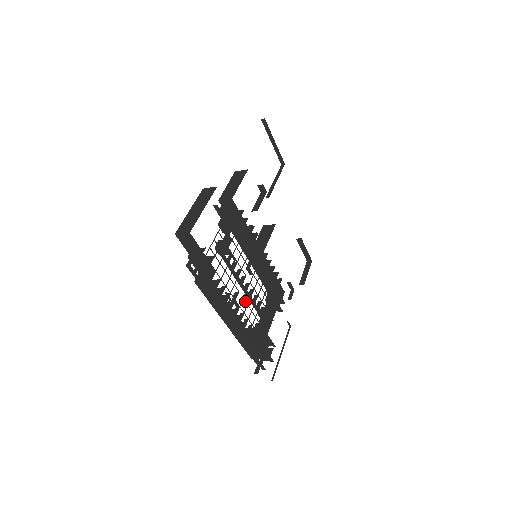
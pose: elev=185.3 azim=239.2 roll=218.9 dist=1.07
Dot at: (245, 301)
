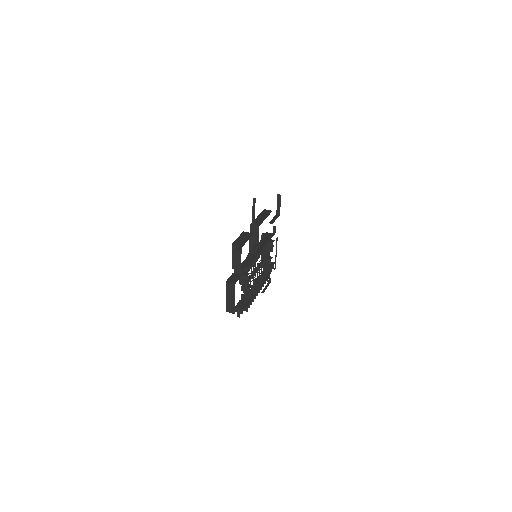
Dot at: occluded
